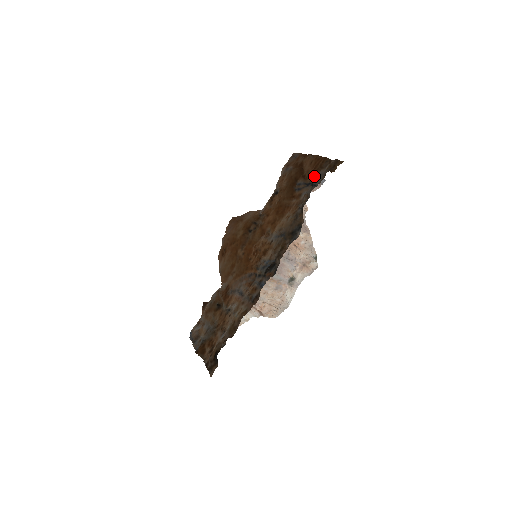
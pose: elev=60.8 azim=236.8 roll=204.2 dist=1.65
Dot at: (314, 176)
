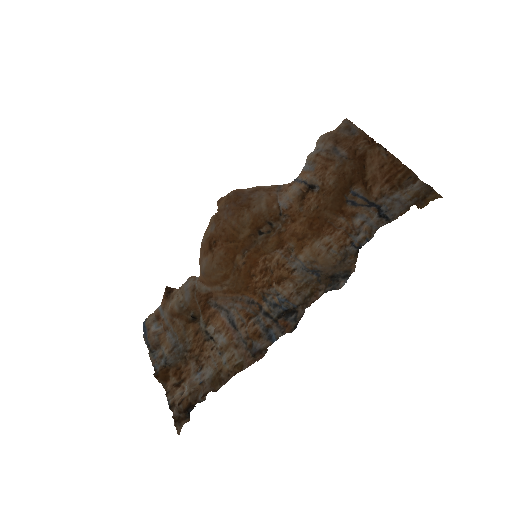
Dot at: (385, 196)
